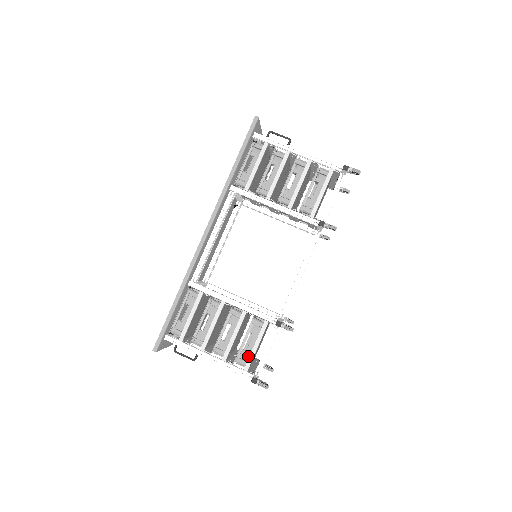
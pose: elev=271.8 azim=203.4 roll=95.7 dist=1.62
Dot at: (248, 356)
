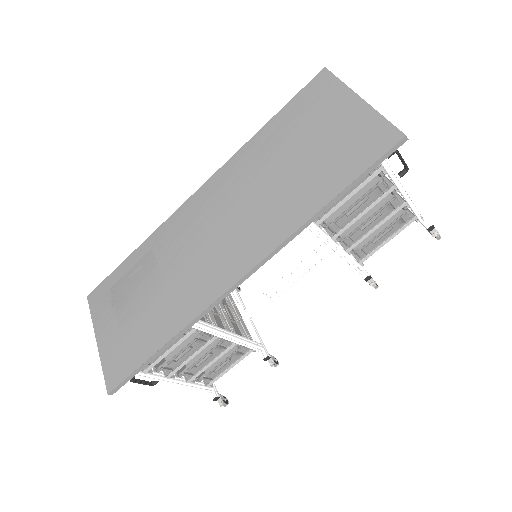
Dot at: (215, 374)
